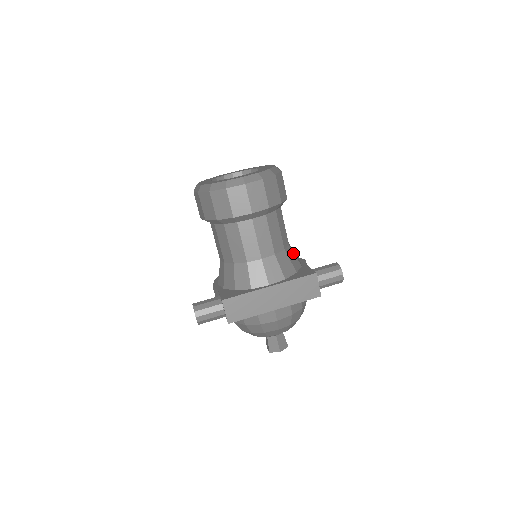
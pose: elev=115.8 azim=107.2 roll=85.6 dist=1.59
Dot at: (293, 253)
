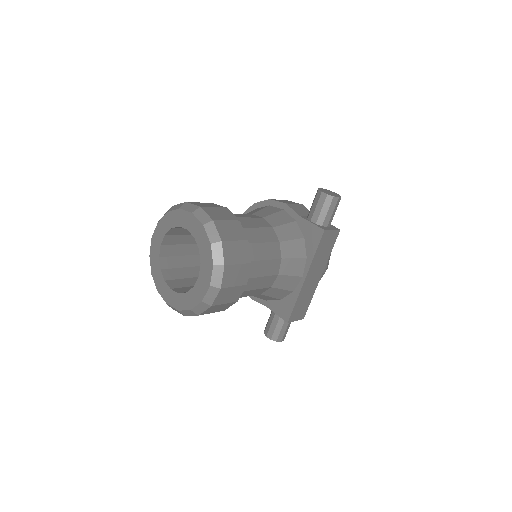
Dot at: (282, 226)
